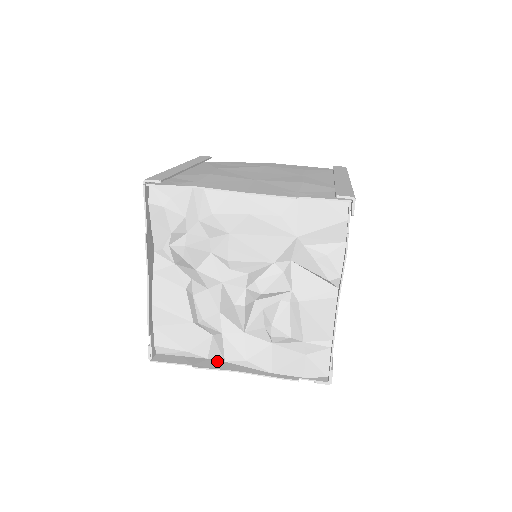
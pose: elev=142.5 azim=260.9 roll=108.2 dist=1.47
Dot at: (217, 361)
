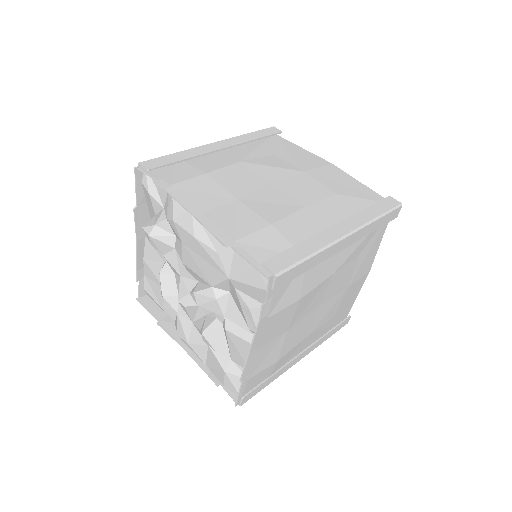
Dot at: occluded
